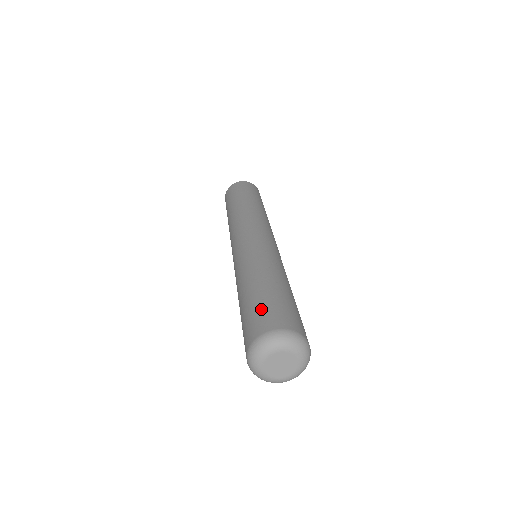
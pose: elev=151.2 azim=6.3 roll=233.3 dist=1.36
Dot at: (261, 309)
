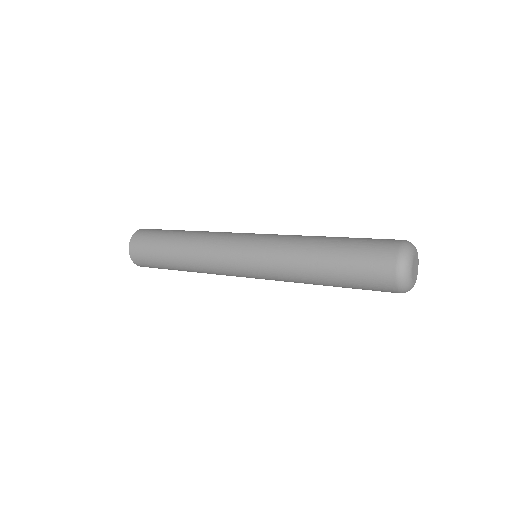
Dot at: (370, 240)
